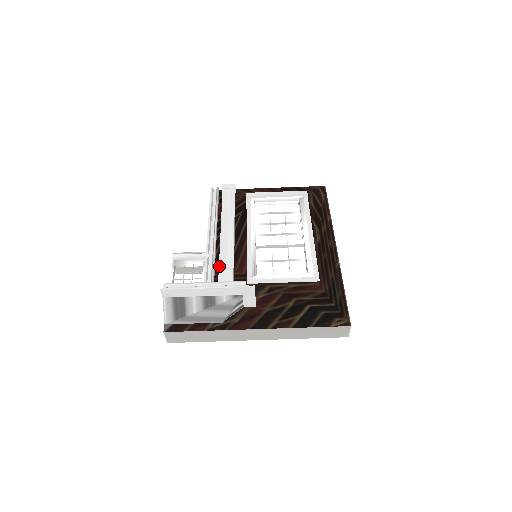
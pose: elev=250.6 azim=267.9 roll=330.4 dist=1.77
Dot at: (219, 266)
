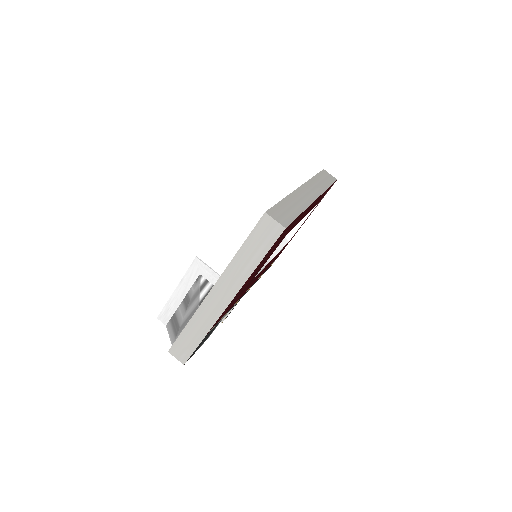
Dot at: occluded
